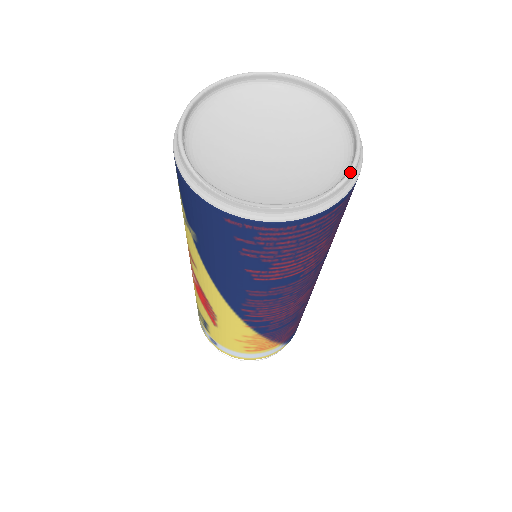
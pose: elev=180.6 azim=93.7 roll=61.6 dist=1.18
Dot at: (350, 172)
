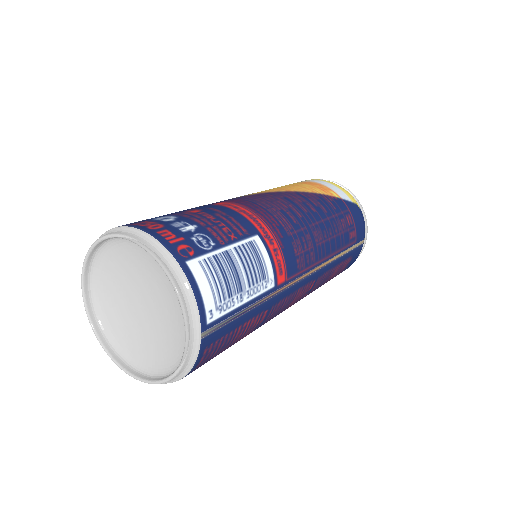
Dot at: (174, 374)
